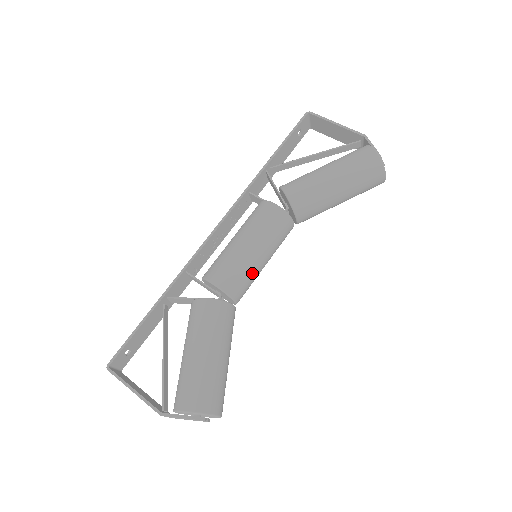
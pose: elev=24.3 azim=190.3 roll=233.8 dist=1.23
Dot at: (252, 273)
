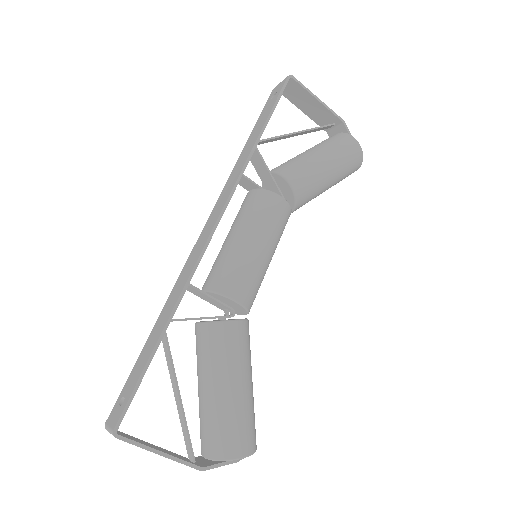
Dot at: (262, 280)
